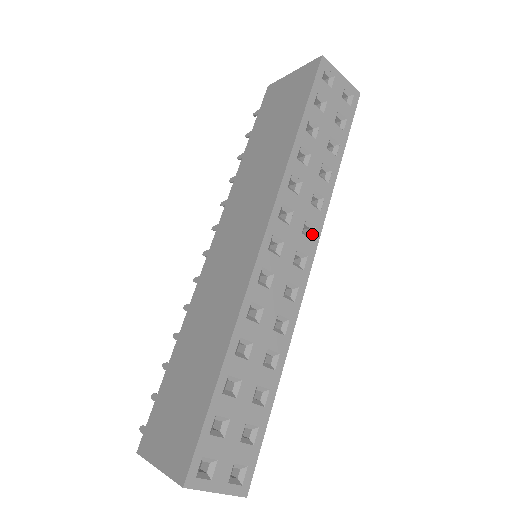
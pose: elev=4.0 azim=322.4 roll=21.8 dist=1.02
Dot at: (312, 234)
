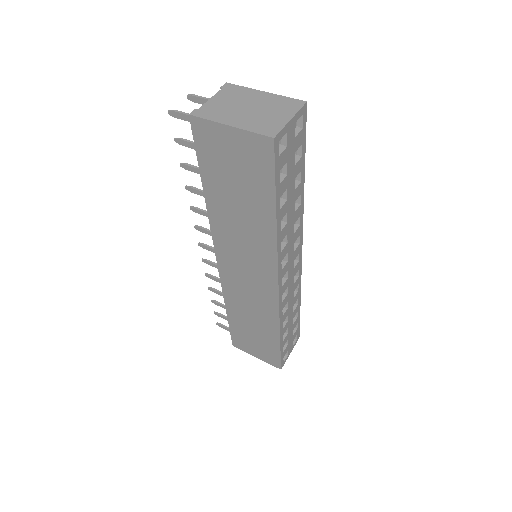
Dot at: (298, 241)
